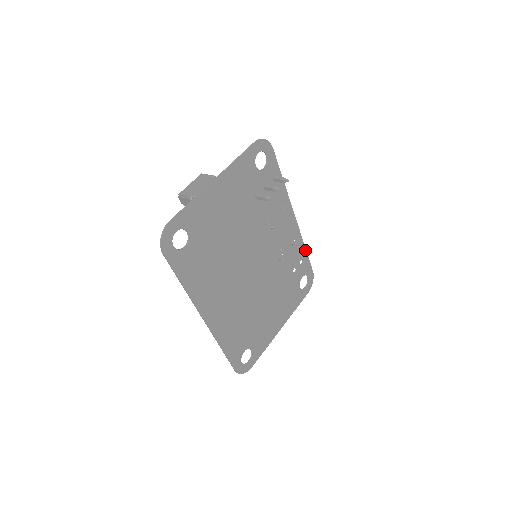
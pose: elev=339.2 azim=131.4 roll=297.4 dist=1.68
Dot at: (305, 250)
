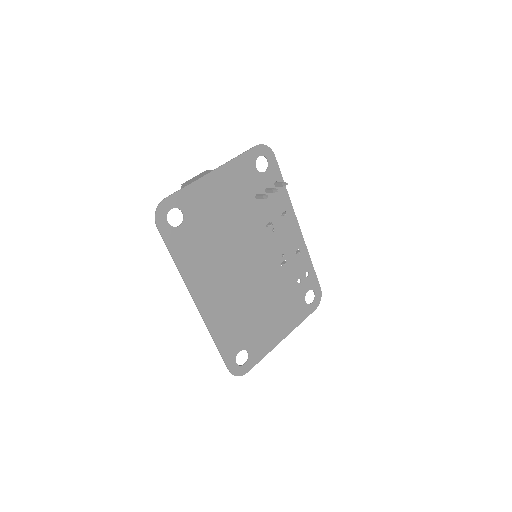
Dot at: (311, 263)
